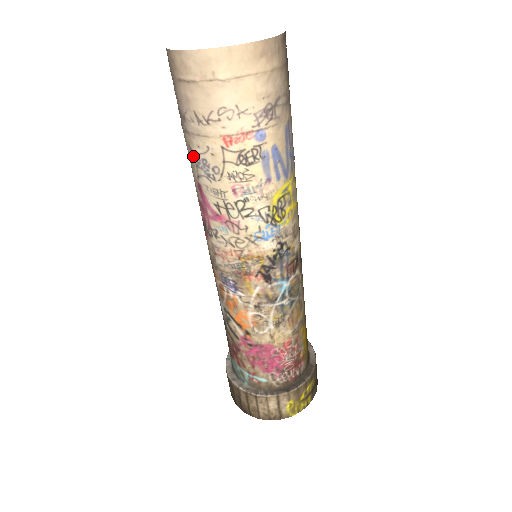
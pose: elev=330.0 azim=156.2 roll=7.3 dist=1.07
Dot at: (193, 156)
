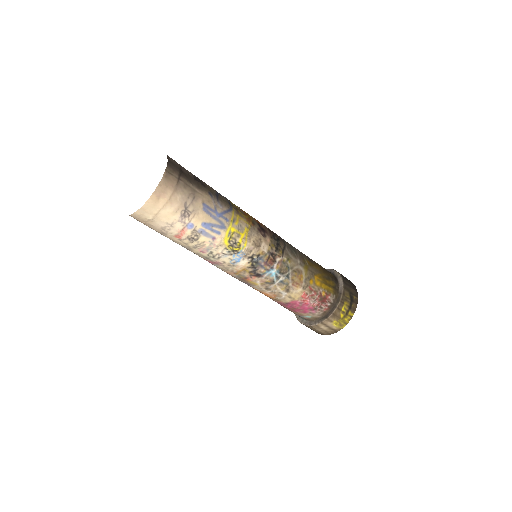
Dot at: occluded
